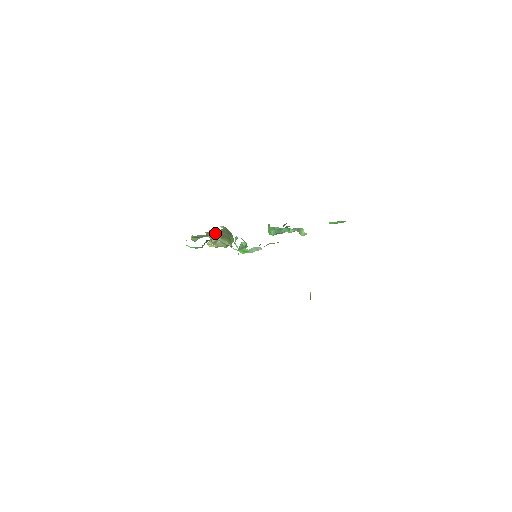
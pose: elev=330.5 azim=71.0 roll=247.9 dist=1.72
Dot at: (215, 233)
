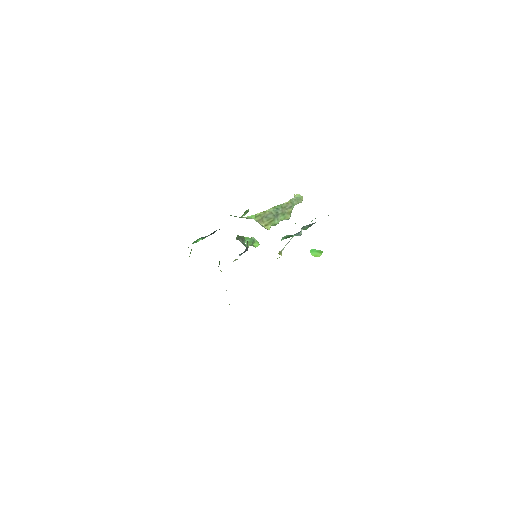
Dot at: (250, 216)
